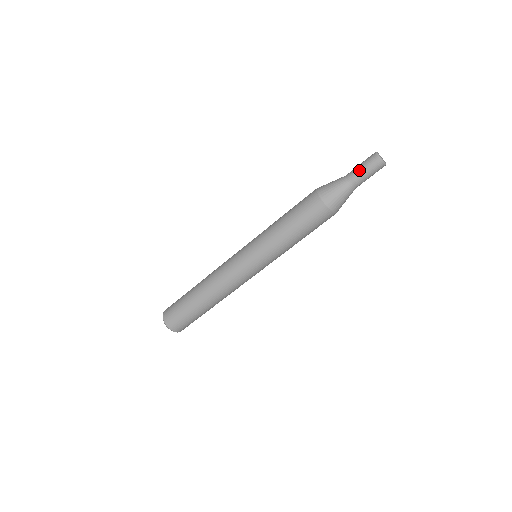
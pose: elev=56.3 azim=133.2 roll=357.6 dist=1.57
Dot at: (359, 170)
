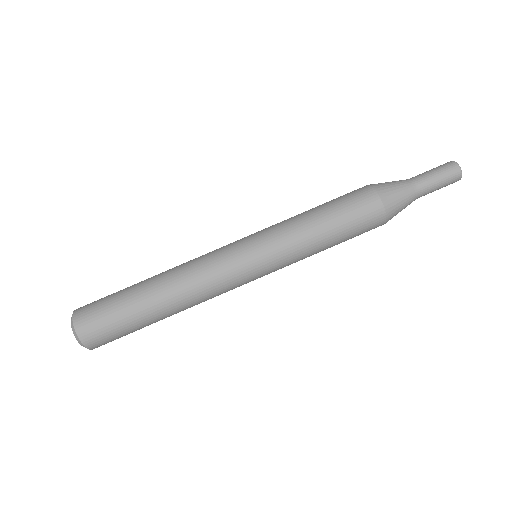
Dot at: (427, 172)
